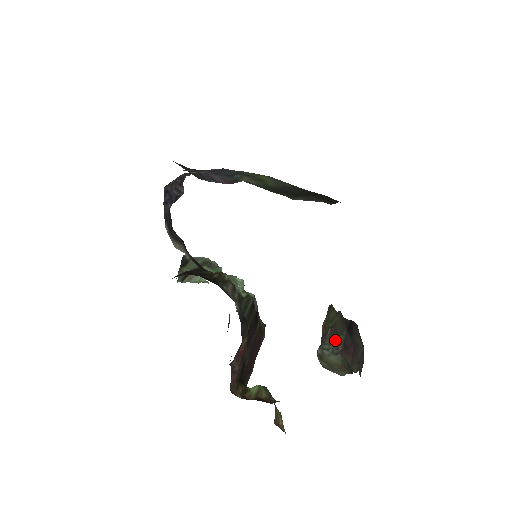
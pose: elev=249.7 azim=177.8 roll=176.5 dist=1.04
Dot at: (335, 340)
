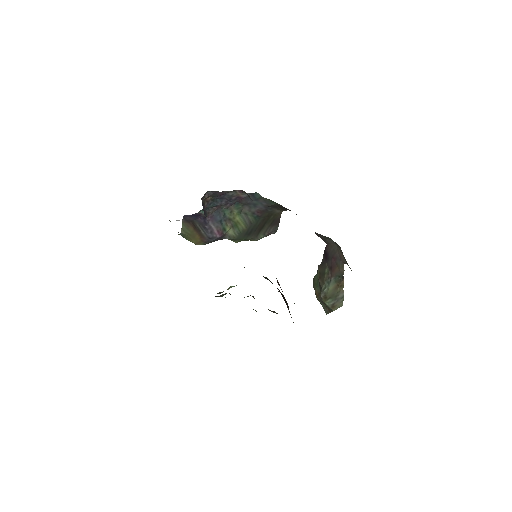
Dot at: (325, 276)
